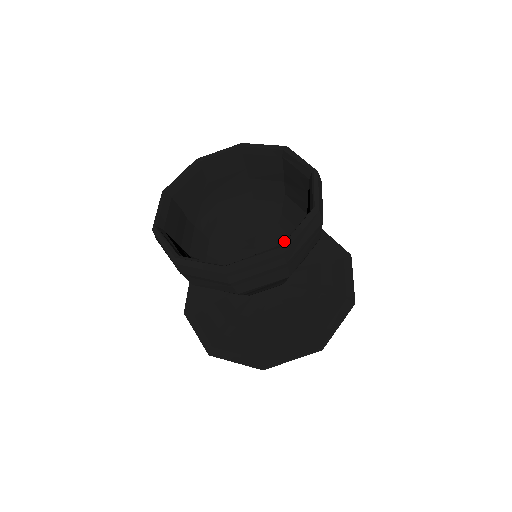
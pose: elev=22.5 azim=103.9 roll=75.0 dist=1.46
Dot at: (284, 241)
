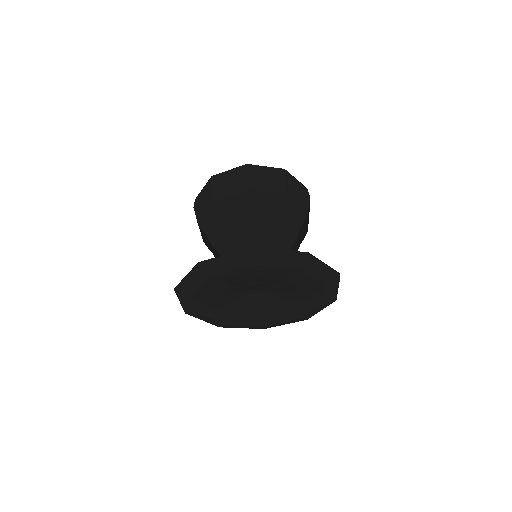
Dot at: occluded
